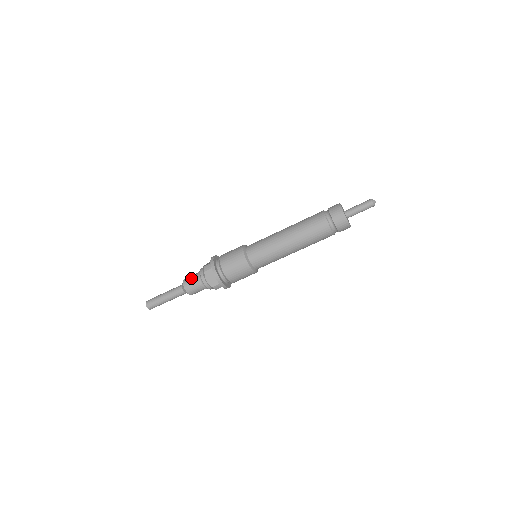
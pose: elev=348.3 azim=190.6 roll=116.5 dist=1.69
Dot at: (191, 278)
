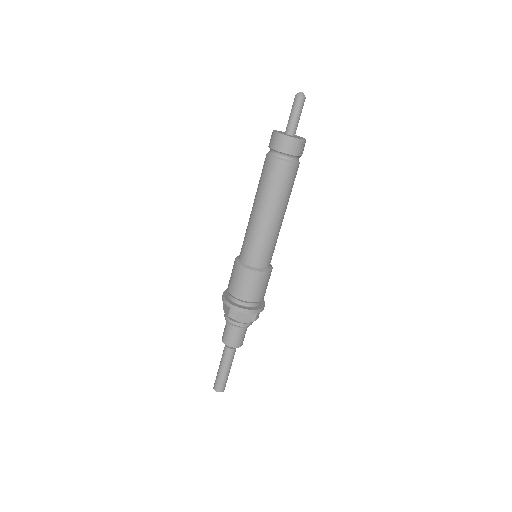
Dot at: occluded
